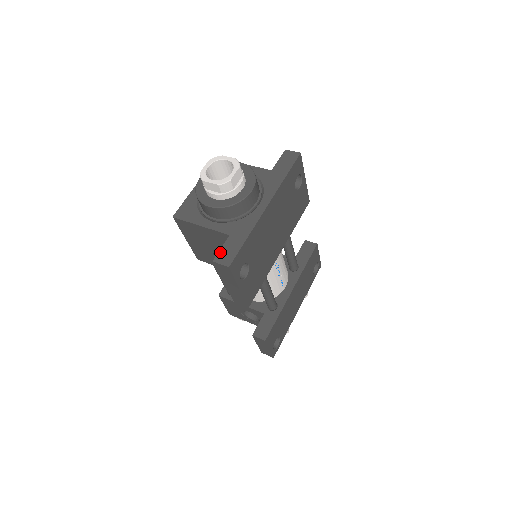
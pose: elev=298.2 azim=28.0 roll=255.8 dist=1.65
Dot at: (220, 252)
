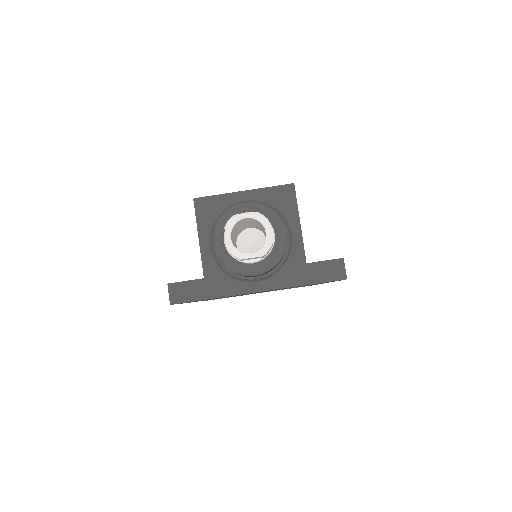
Dot at: (181, 284)
